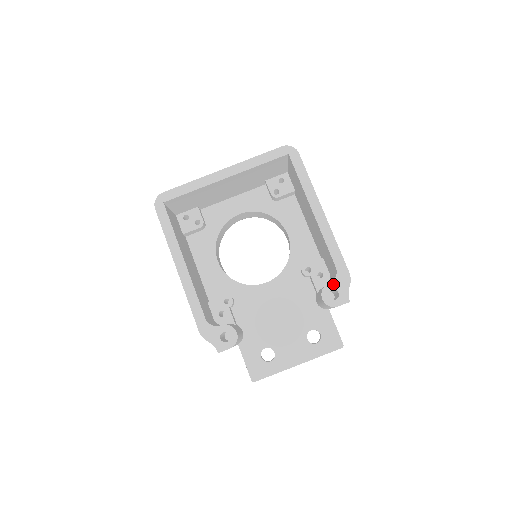
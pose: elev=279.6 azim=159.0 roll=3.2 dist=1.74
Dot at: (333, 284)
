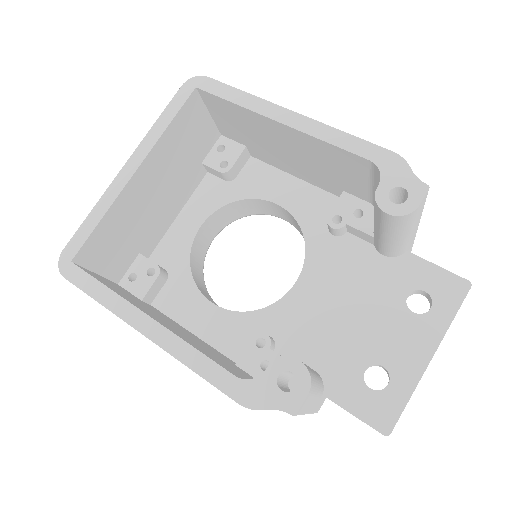
Dot at: (384, 183)
